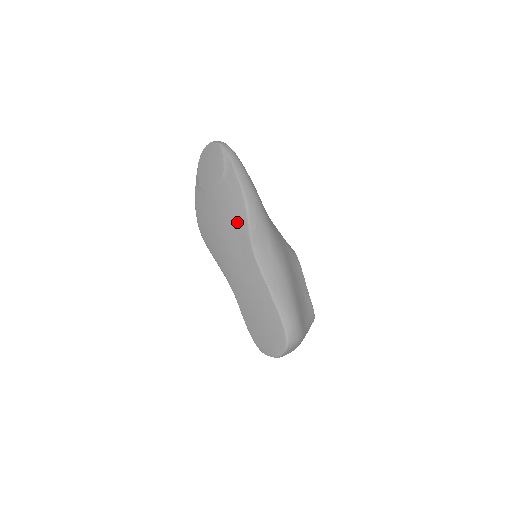
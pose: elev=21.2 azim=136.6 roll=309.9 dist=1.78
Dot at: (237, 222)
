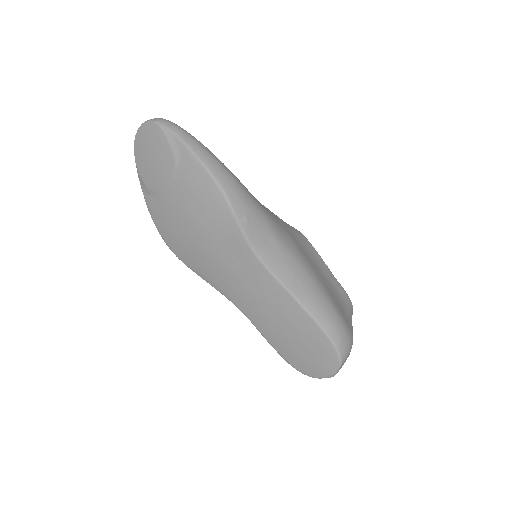
Dot at: (219, 222)
